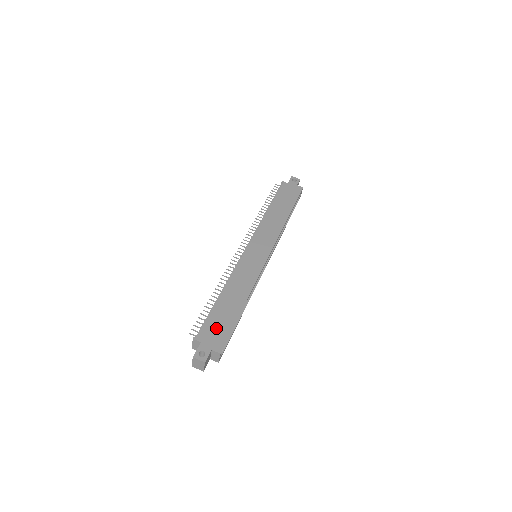
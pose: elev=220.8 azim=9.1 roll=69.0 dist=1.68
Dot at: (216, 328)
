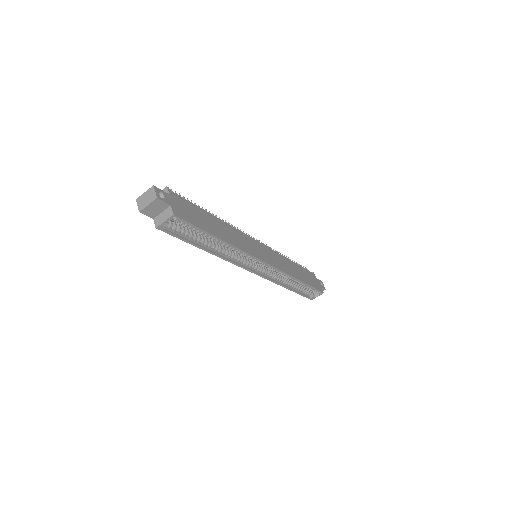
Dot at: (189, 210)
